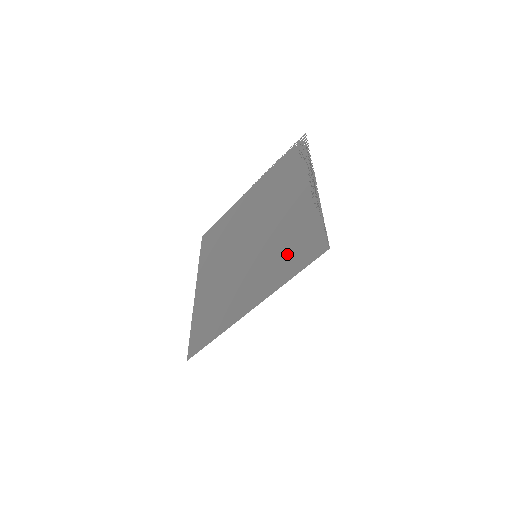
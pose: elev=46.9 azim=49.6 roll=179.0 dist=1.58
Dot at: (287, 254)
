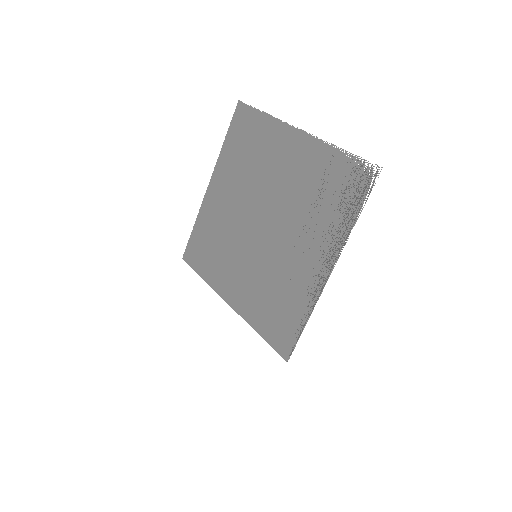
Dot at: (269, 307)
